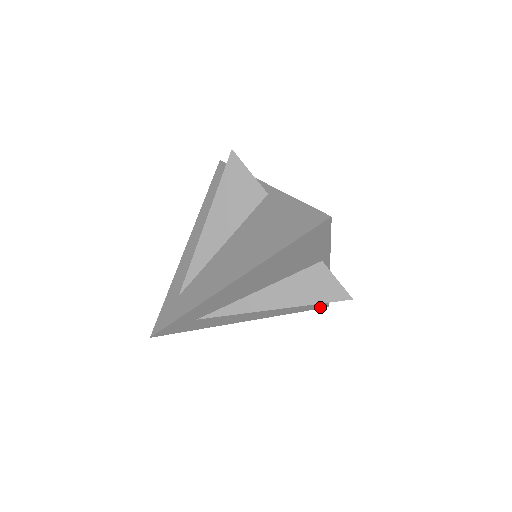
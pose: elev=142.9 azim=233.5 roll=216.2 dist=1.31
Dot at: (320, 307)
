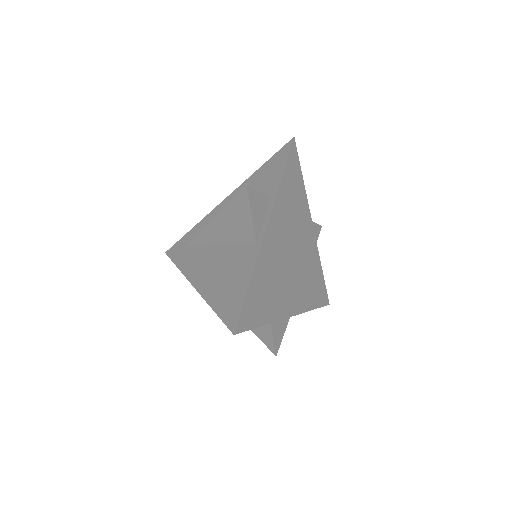
Dot at: occluded
